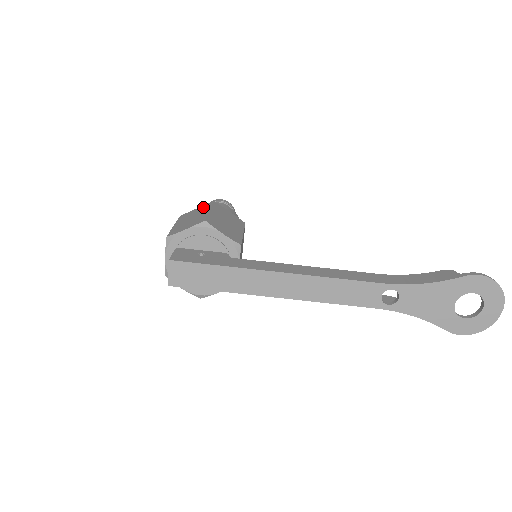
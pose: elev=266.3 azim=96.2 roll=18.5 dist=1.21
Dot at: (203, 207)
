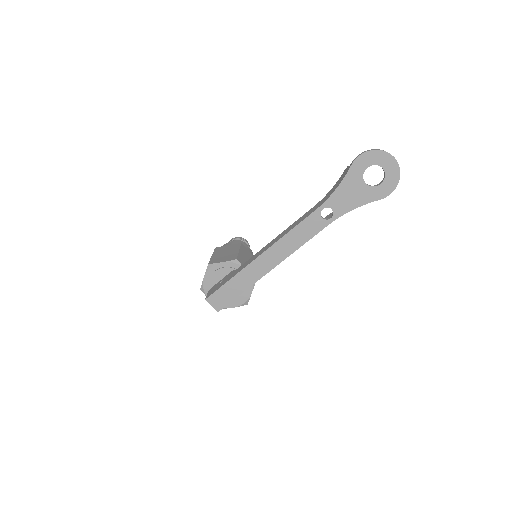
Dot at: occluded
